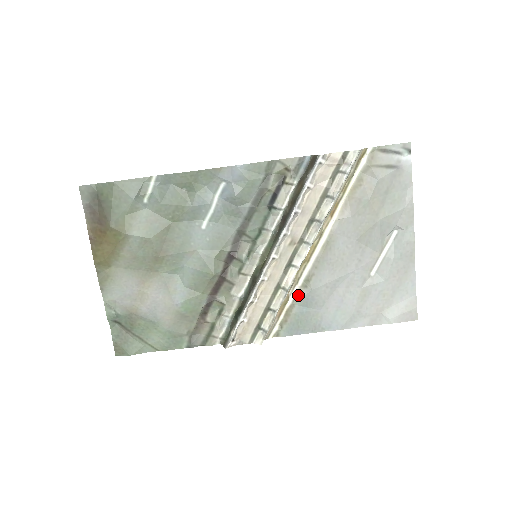
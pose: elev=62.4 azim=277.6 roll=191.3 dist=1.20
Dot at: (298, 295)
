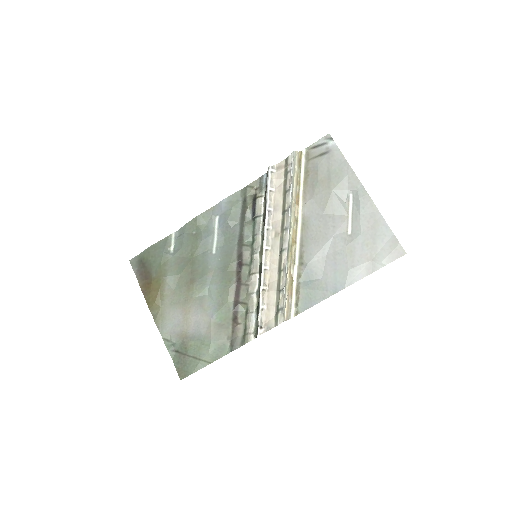
Dot at: (299, 273)
